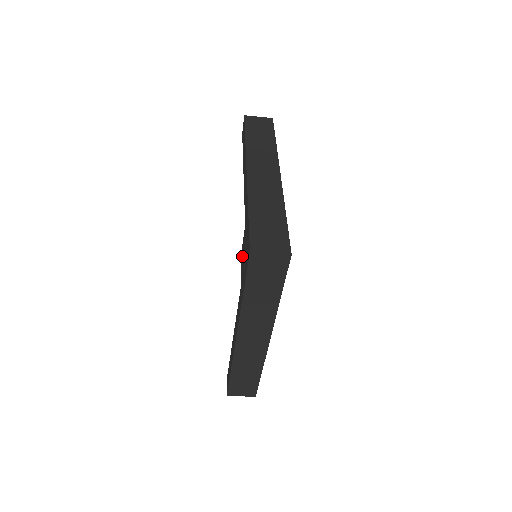
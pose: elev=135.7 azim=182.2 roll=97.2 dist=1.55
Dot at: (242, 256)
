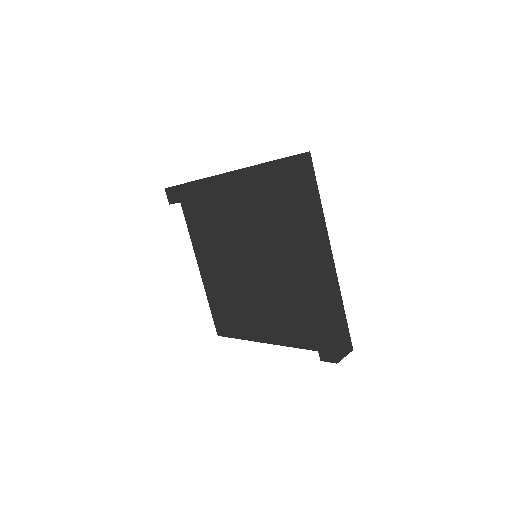
Dot at: (223, 322)
